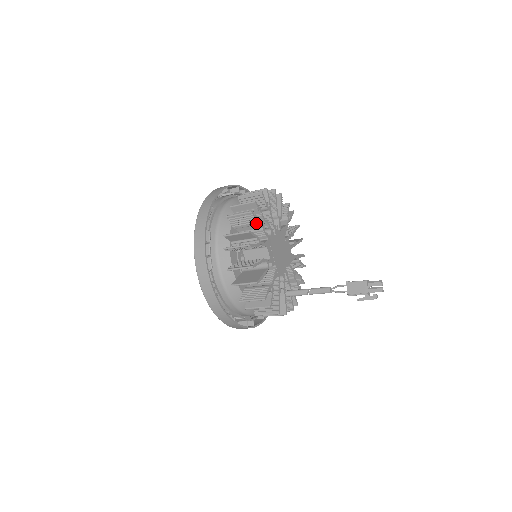
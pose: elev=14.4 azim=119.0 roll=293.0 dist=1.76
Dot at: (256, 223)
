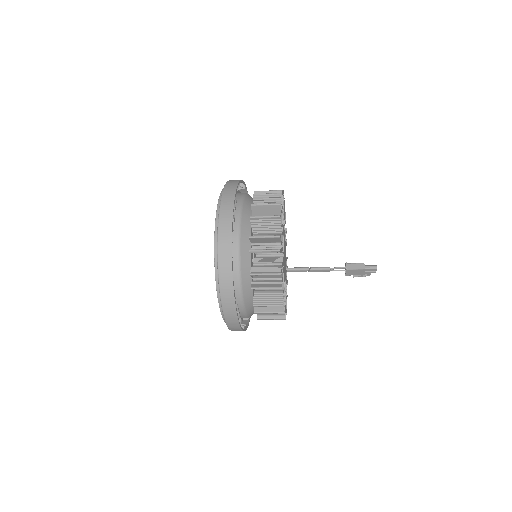
Dot at: occluded
